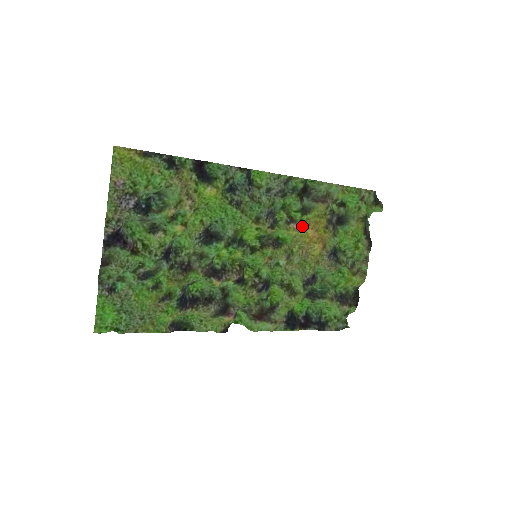
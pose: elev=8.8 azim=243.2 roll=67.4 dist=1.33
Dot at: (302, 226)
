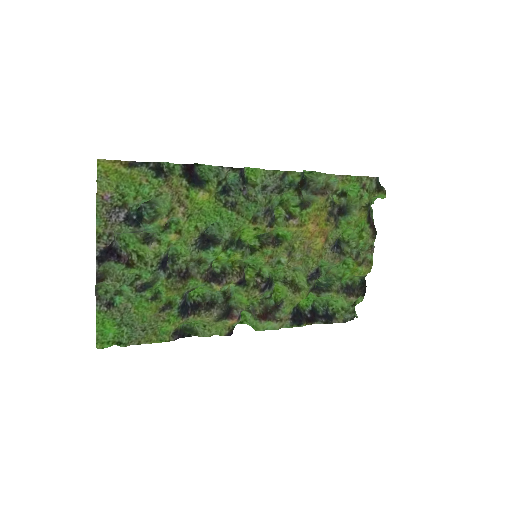
Dot at: (302, 221)
